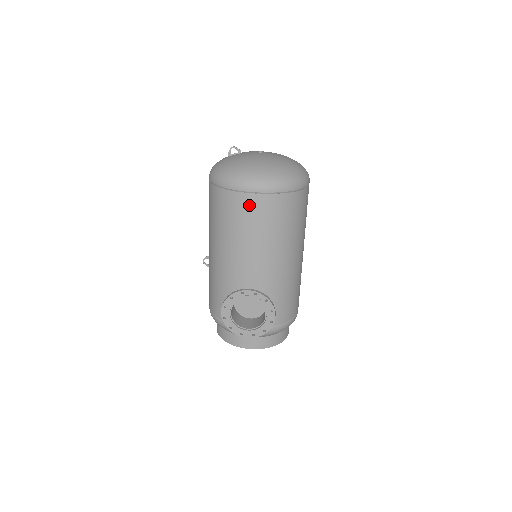
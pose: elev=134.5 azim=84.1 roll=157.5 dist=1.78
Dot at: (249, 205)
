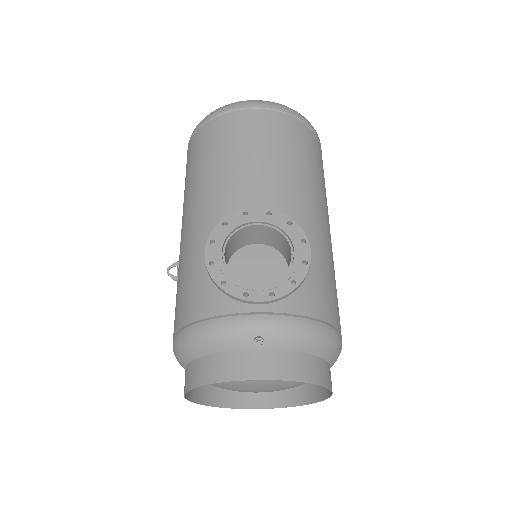
Dot at: (248, 122)
